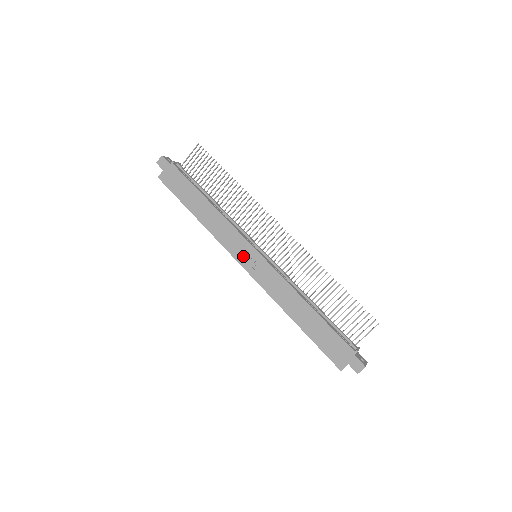
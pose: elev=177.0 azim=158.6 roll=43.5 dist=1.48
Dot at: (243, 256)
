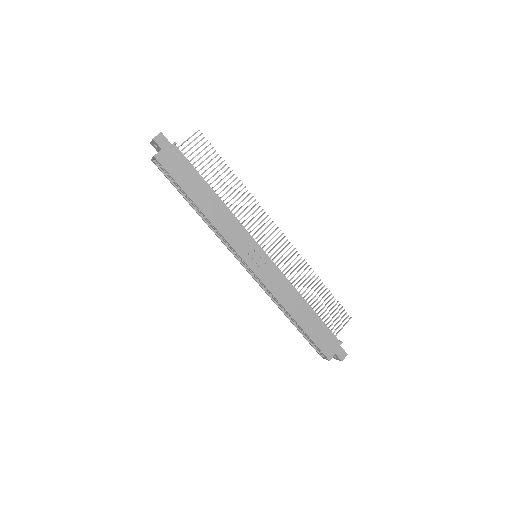
Dot at: (249, 255)
